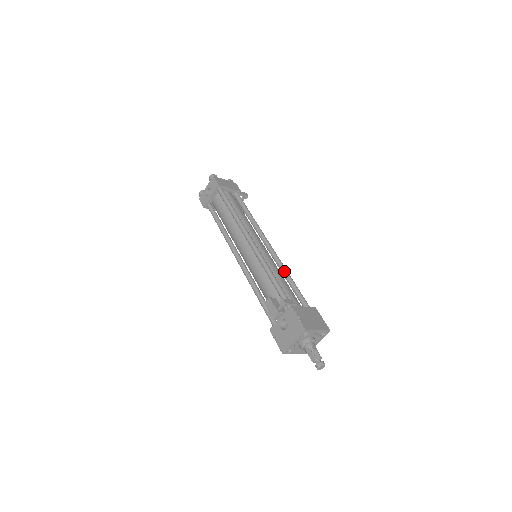
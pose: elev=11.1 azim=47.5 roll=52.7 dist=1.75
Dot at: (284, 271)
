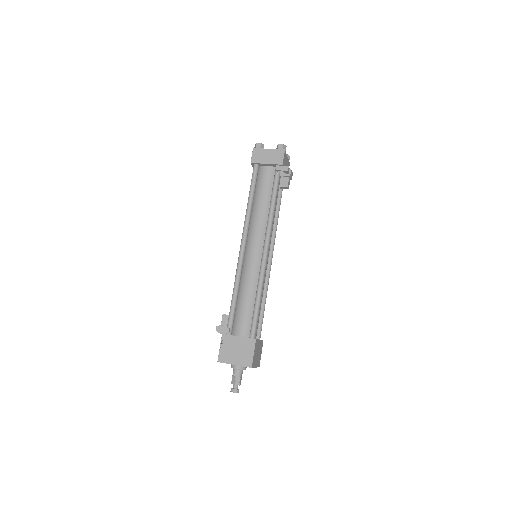
Dot at: (257, 287)
